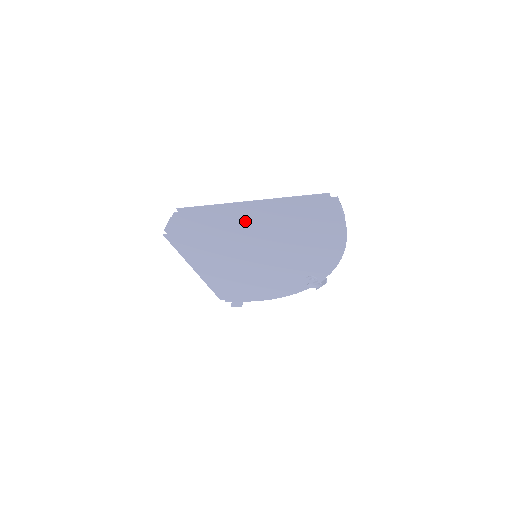
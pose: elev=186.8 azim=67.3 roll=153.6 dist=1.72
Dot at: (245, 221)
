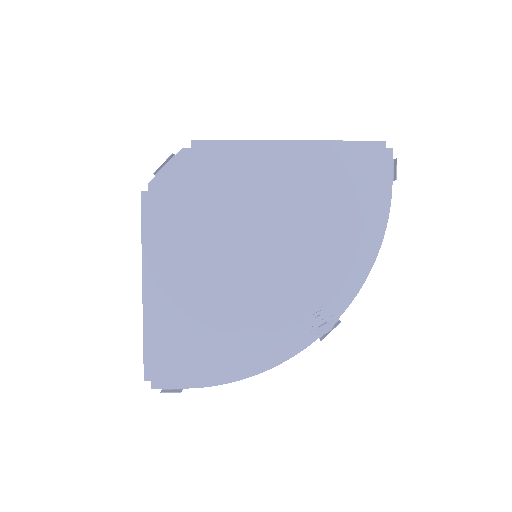
Dot at: (271, 177)
